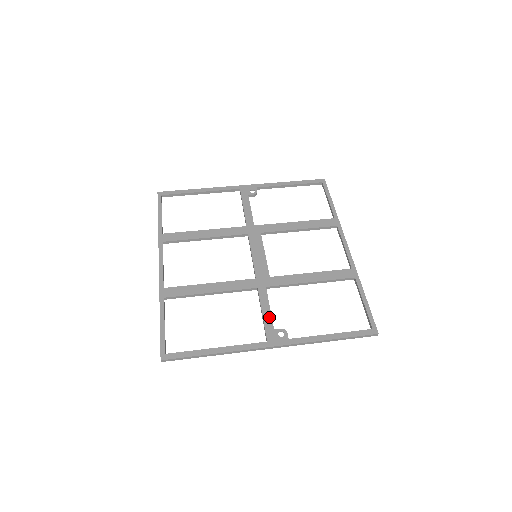
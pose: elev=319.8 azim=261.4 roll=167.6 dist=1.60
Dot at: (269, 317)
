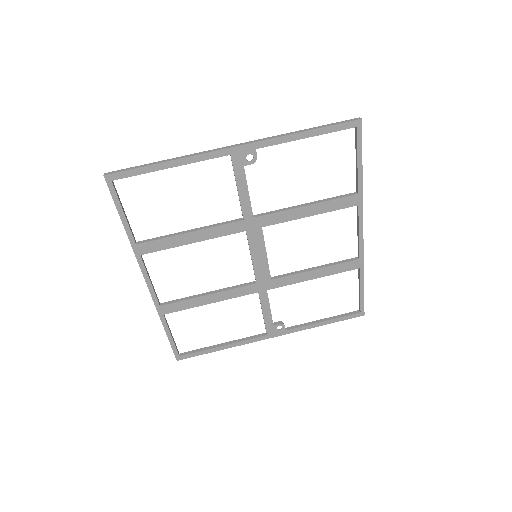
Dot at: (269, 317)
